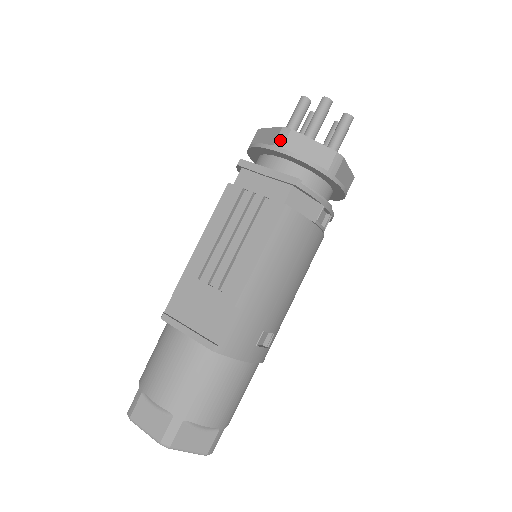
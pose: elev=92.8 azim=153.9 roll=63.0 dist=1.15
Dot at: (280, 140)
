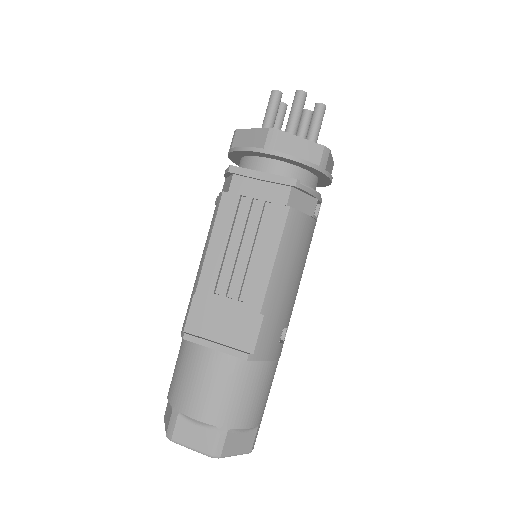
Dot at: (270, 142)
